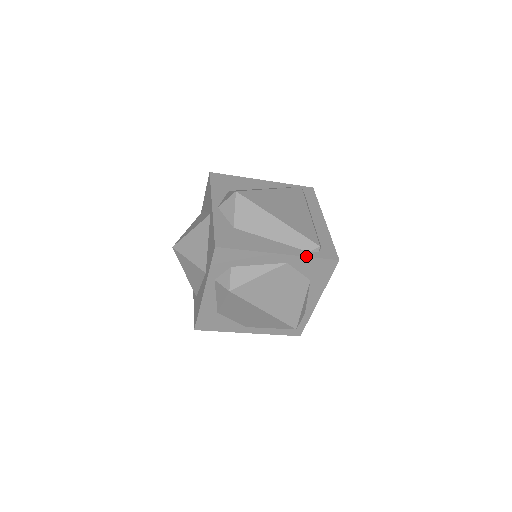
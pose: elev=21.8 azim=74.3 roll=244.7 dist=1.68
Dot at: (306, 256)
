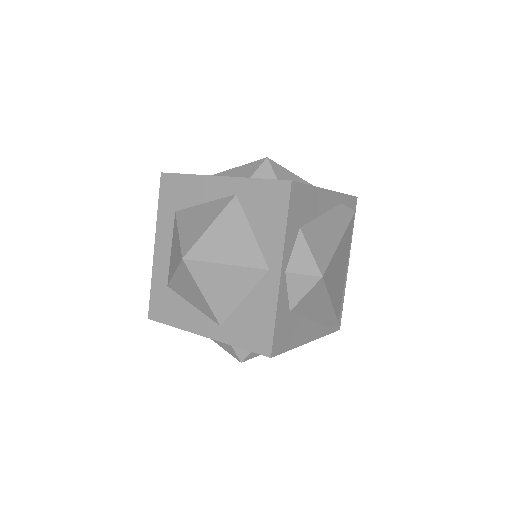
Dot at: occluded
